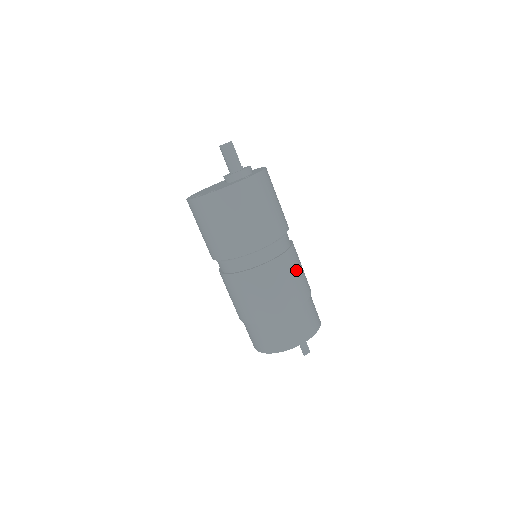
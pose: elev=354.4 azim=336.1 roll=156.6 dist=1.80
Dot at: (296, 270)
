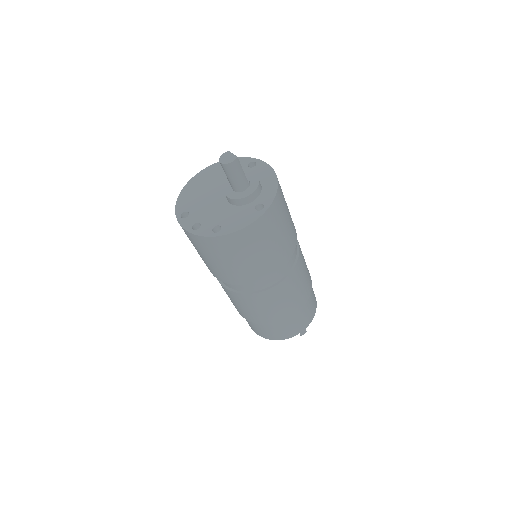
Dot at: (302, 276)
